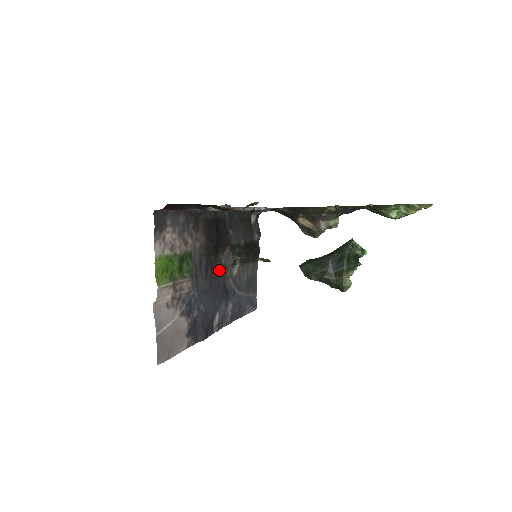
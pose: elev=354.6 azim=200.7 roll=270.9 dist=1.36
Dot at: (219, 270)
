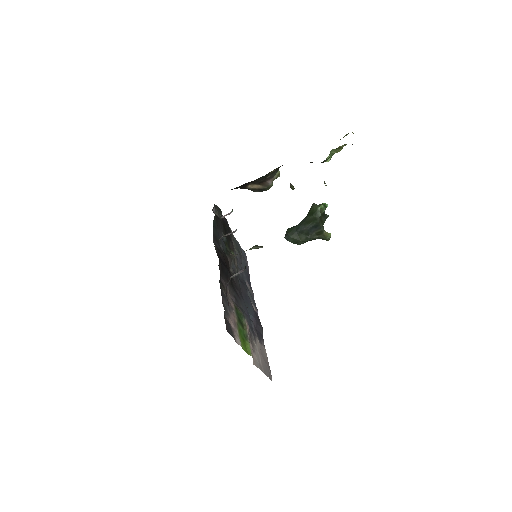
Dot at: (235, 280)
